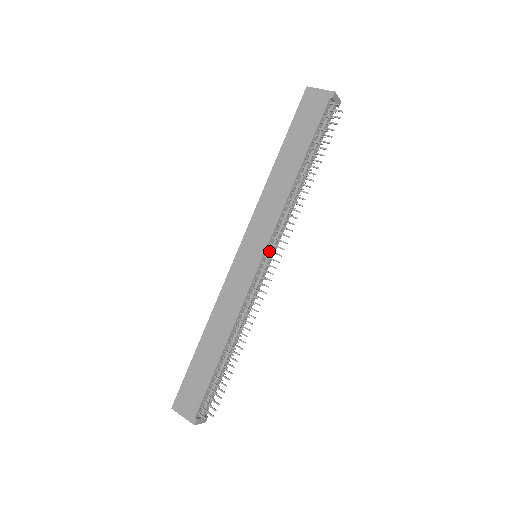
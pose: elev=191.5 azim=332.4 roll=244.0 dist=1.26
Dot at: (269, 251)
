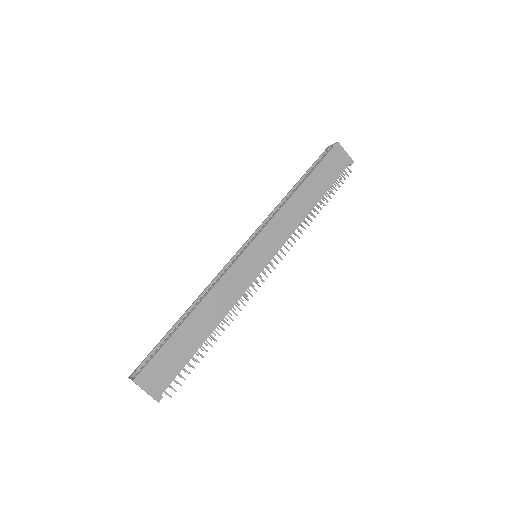
Dot at: (274, 259)
